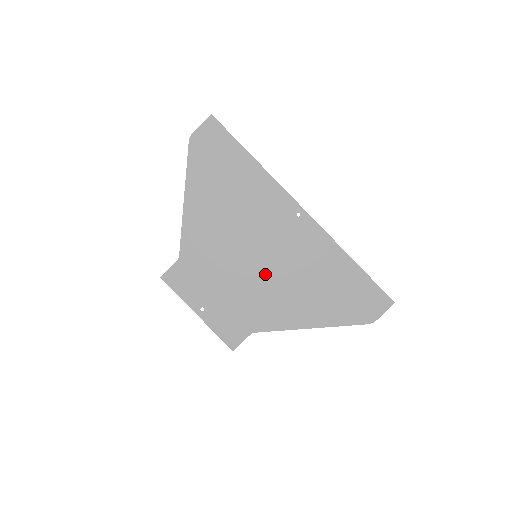
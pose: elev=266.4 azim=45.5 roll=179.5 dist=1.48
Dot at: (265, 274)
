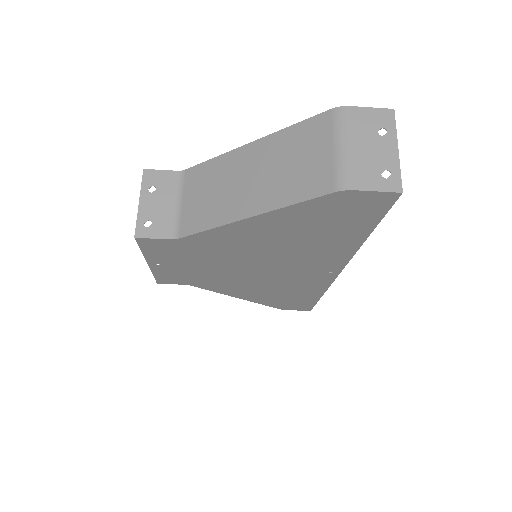
Dot at: (247, 276)
